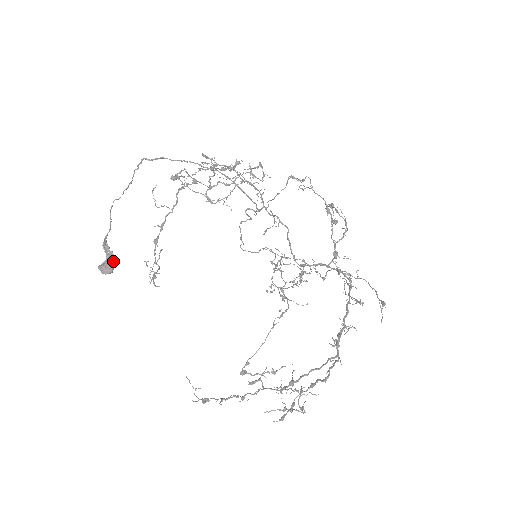
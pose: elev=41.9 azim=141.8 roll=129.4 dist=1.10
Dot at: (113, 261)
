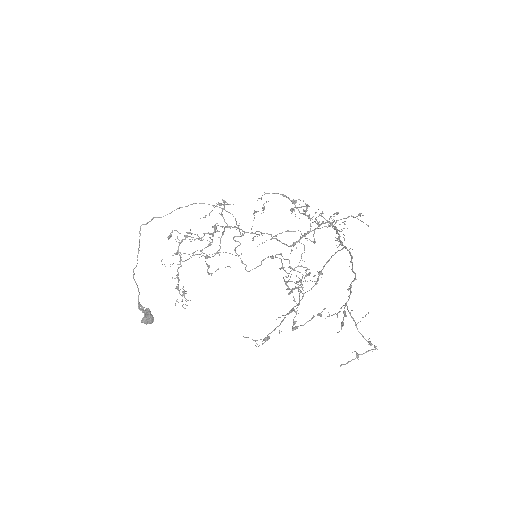
Dot at: (150, 312)
